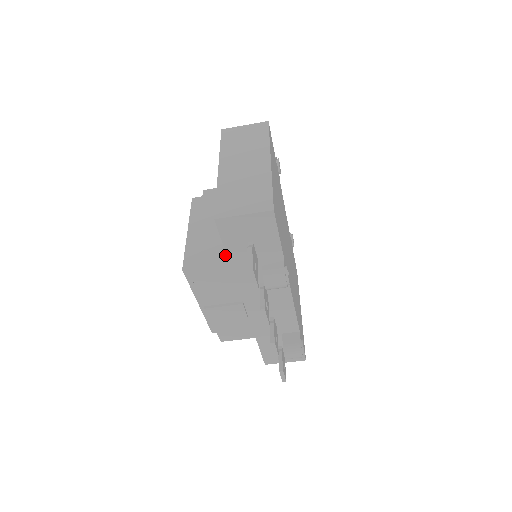
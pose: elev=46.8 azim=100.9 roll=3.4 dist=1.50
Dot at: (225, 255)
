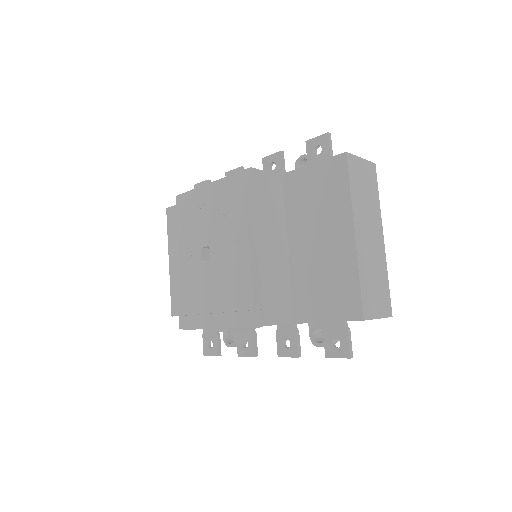
Dot at: (286, 295)
